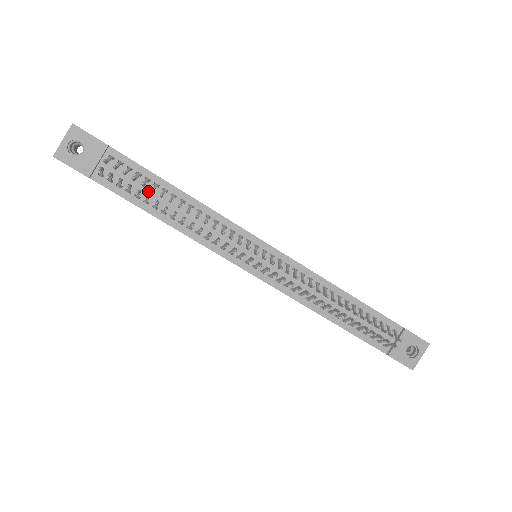
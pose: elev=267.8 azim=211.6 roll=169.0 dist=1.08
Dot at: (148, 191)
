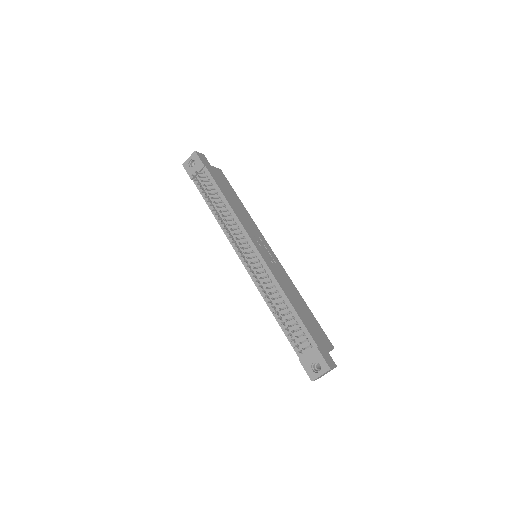
Dot at: (213, 195)
